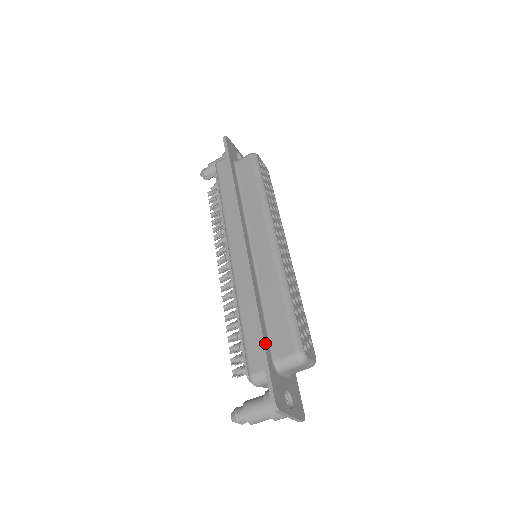
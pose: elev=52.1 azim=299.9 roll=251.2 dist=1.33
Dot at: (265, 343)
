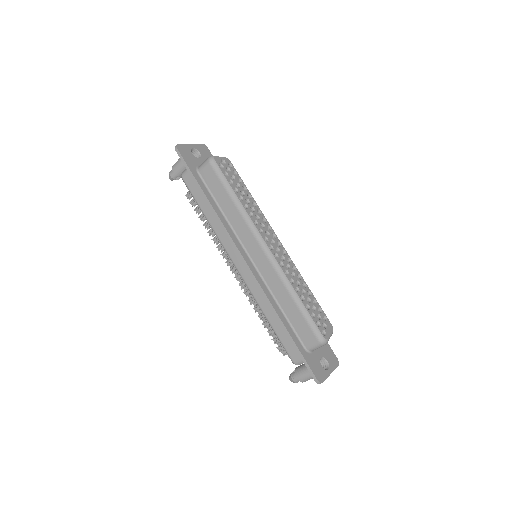
Dot at: (295, 341)
